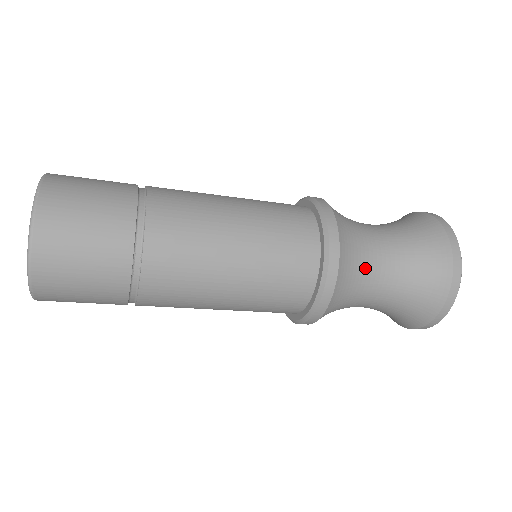
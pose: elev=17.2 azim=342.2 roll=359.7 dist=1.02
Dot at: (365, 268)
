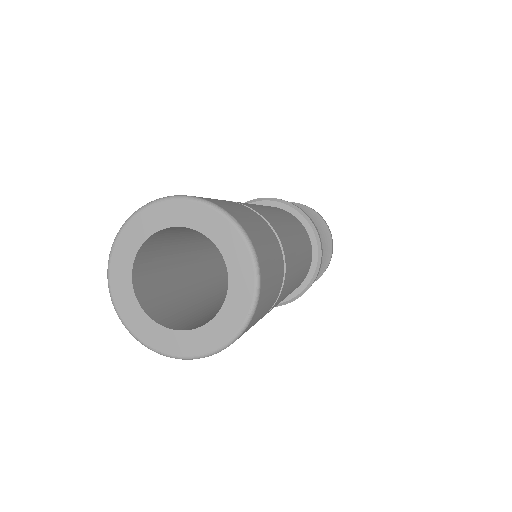
Dot at: occluded
